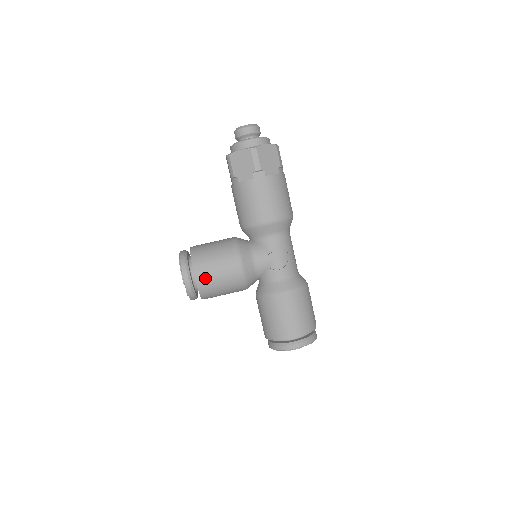
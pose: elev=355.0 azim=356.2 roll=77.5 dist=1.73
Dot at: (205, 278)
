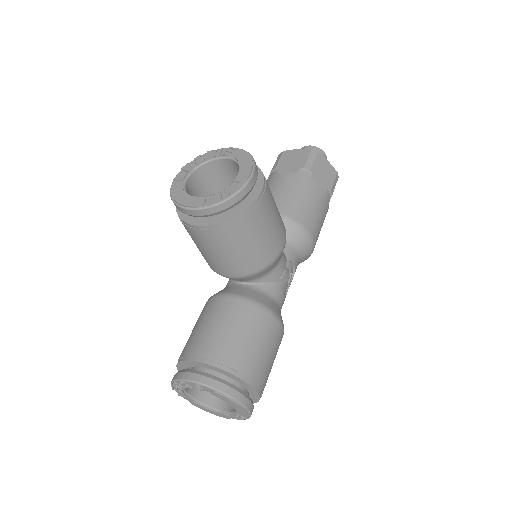
Dot at: (264, 208)
